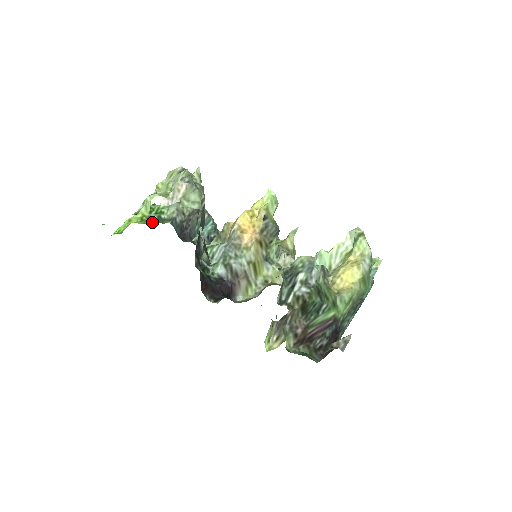
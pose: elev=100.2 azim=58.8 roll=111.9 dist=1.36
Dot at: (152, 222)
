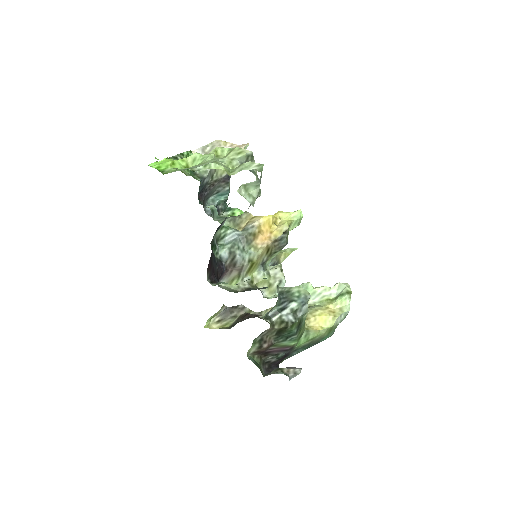
Dot at: (185, 171)
